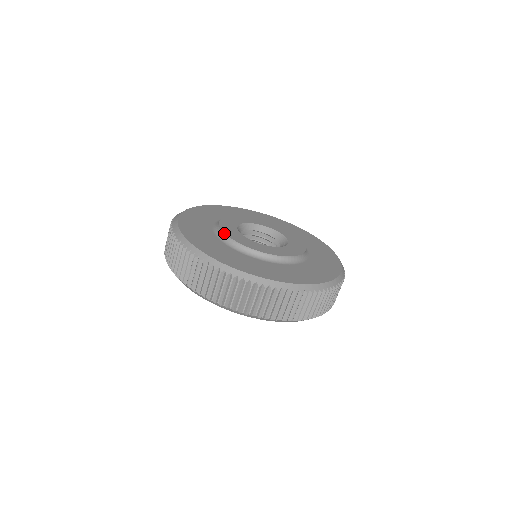
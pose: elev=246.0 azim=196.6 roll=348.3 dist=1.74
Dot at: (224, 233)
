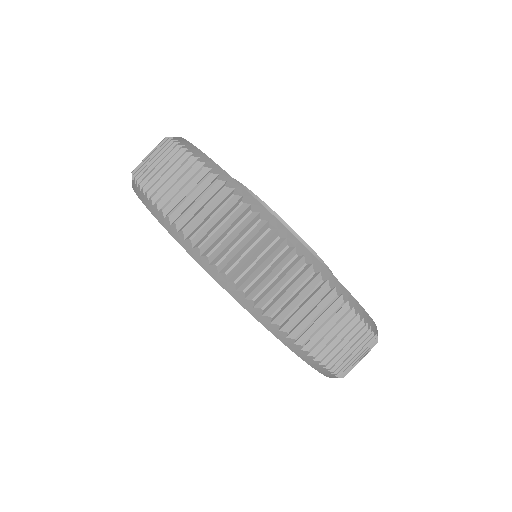
Dot at: occluded
